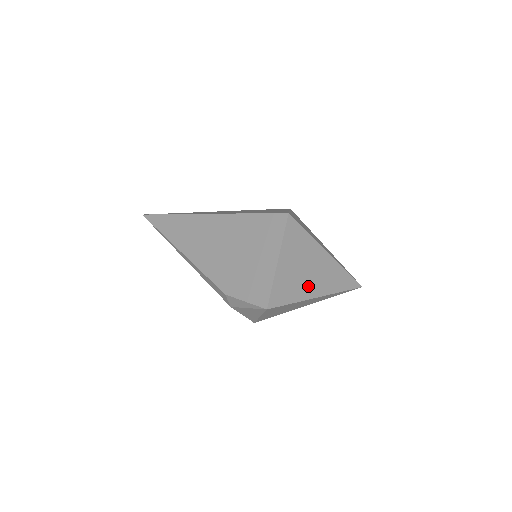
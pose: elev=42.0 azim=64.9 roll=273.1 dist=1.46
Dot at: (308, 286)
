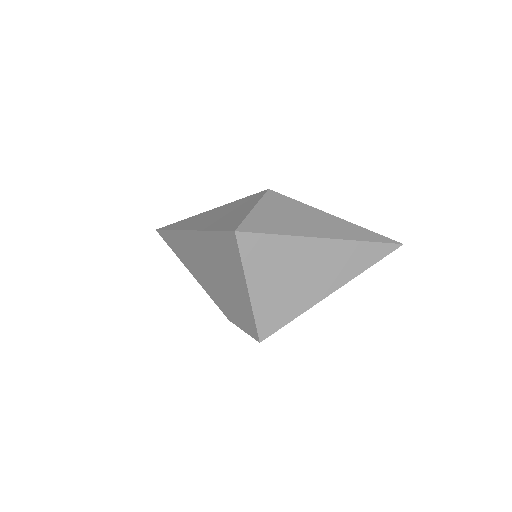
Dot at: (309, 290)
